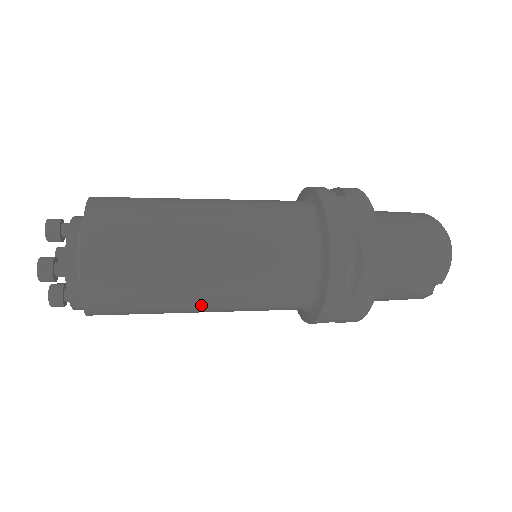
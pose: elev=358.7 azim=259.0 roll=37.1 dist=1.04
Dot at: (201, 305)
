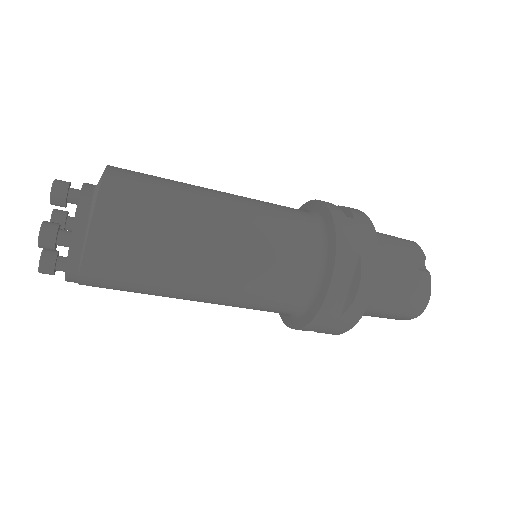
Dot at: (219, 214)
